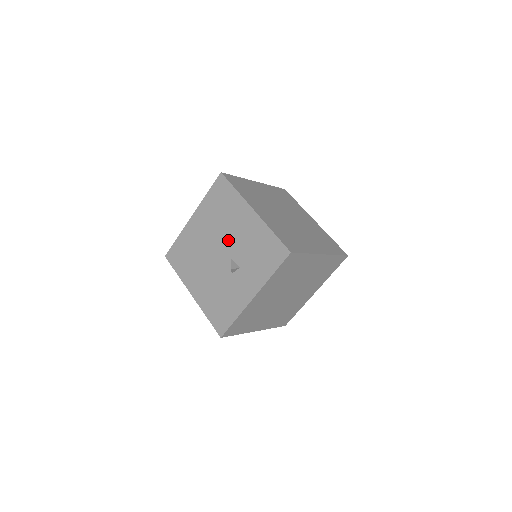
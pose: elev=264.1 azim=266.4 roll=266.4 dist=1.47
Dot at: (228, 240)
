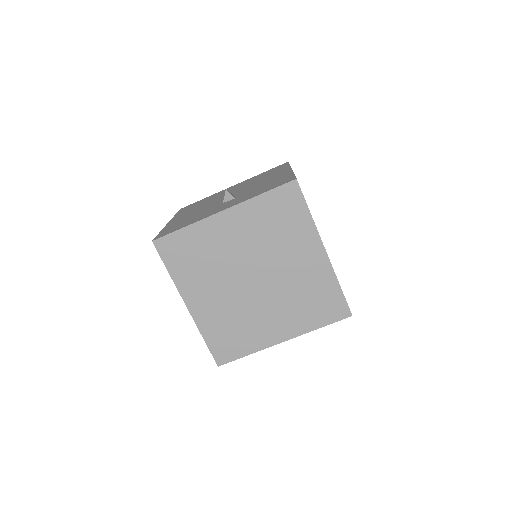
Dot at: (247, 188)
